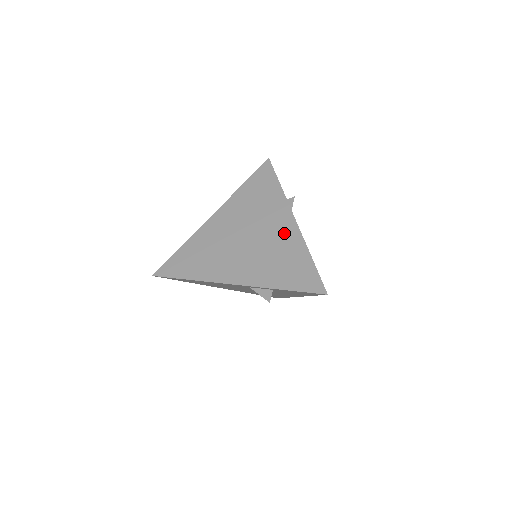
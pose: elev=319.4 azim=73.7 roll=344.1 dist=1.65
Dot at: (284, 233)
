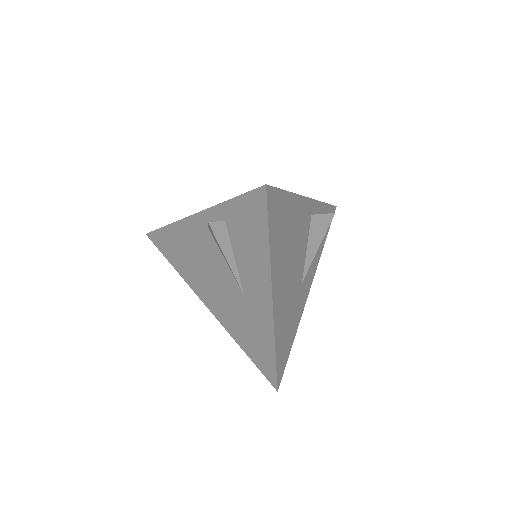
Dot at: occluded
